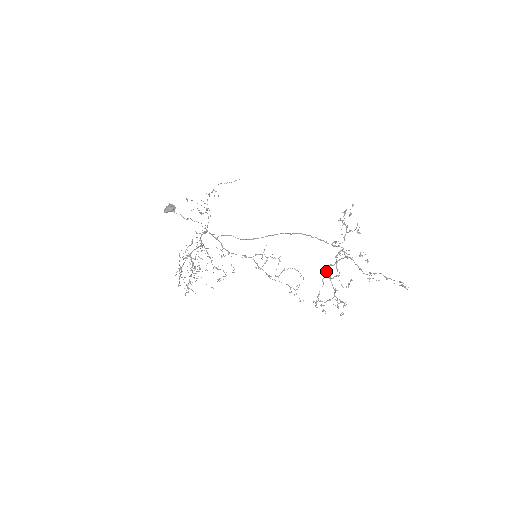
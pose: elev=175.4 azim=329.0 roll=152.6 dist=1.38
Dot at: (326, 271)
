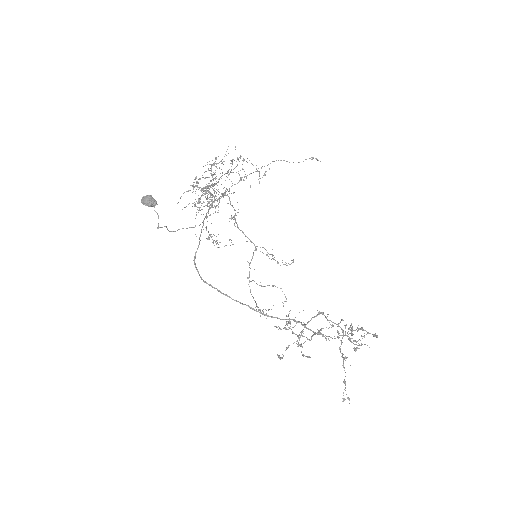
Dot at: (313, 317)
